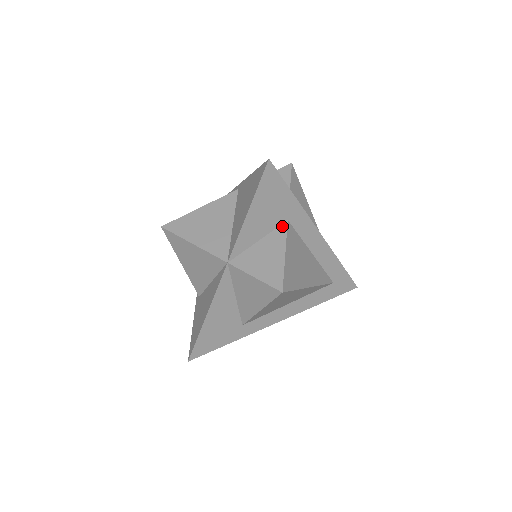
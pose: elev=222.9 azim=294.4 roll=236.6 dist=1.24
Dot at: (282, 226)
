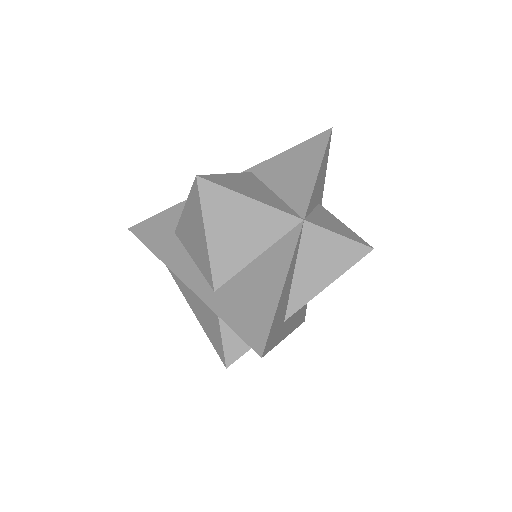
Dot at: (320, 206)
